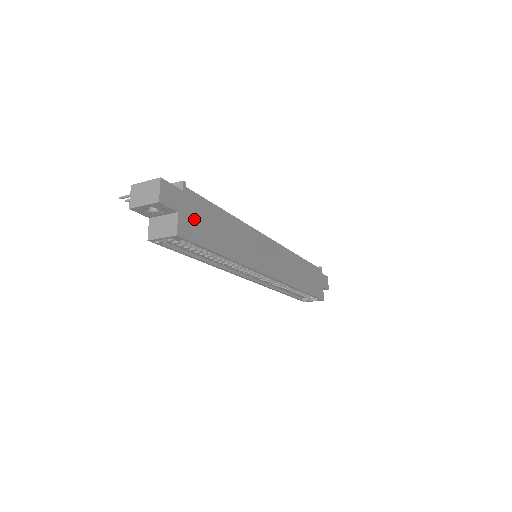
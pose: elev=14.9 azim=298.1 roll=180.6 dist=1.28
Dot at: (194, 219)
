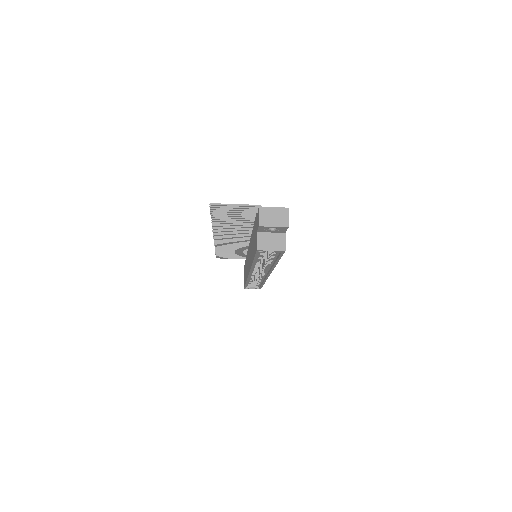
Dot at: occluded
